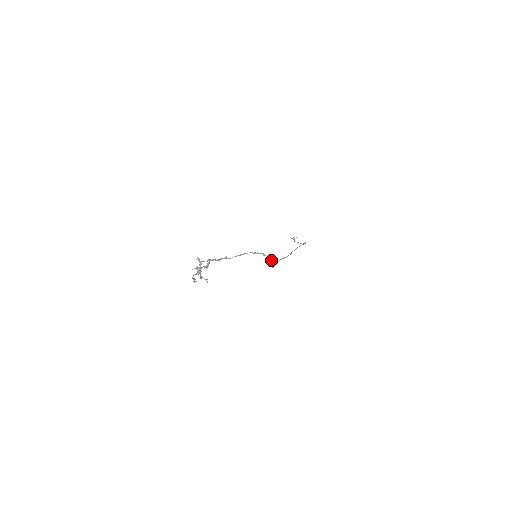
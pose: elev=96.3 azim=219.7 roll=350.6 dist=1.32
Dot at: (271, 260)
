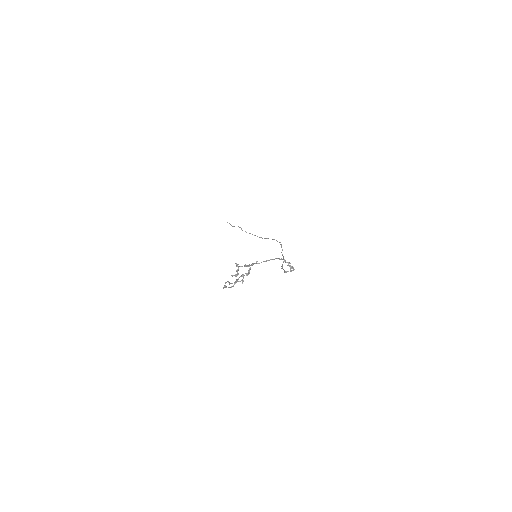
Dot at: (291, 267)
